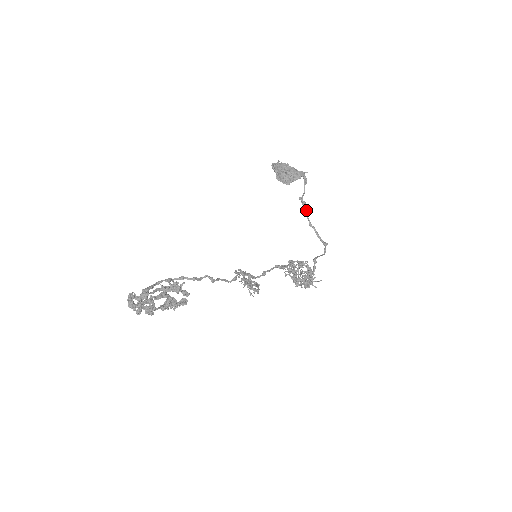
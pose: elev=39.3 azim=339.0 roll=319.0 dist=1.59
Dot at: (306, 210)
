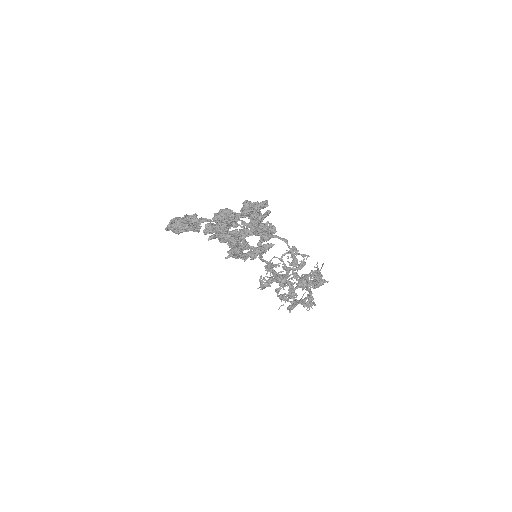
Dot at: (238, 224)
